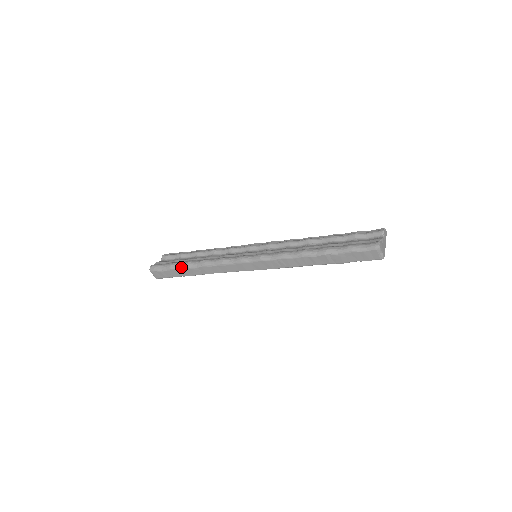
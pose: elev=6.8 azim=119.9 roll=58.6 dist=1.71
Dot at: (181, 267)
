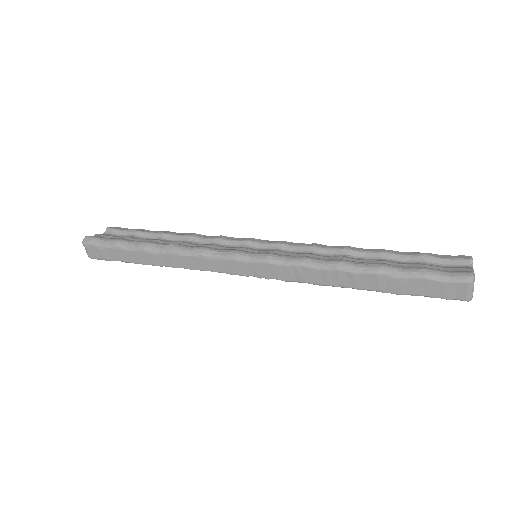
Dot at: (134, 247)
